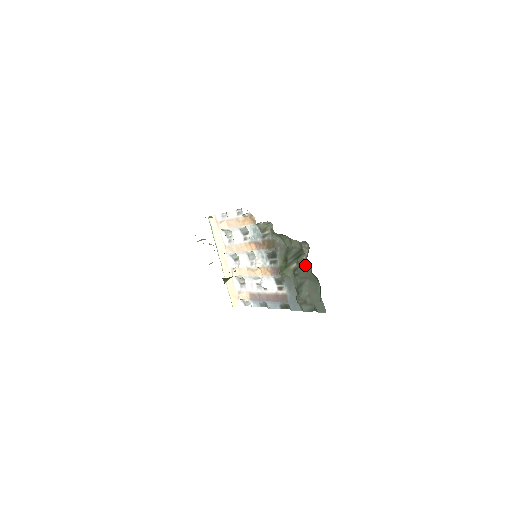
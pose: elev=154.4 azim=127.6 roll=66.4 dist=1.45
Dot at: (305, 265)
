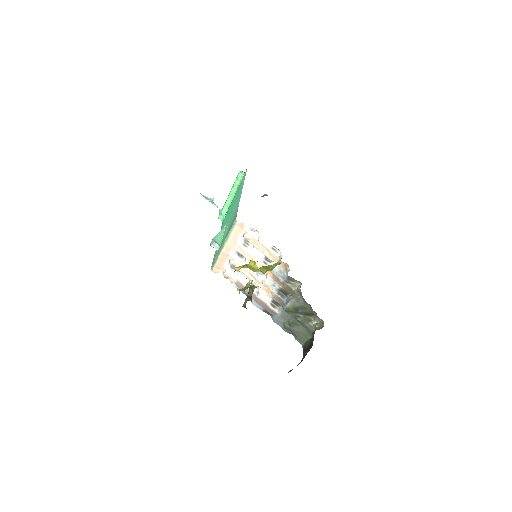
Dot at: (309, 323)
